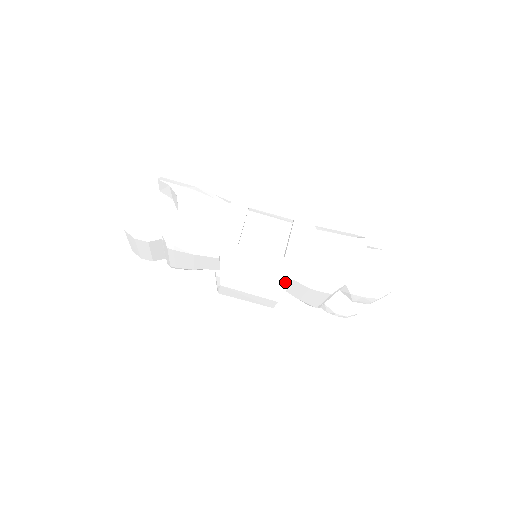
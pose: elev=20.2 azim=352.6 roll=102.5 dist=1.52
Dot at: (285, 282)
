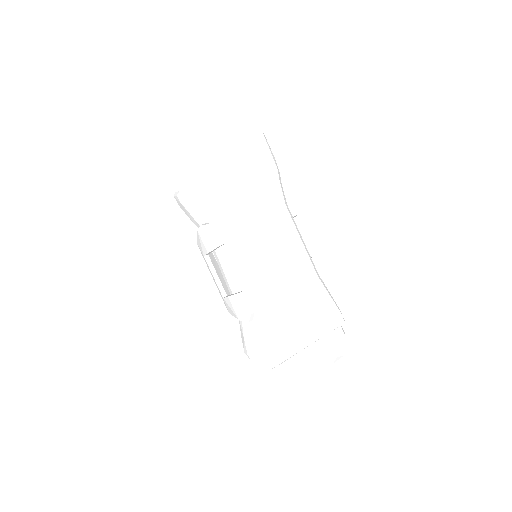
Dot at: occluded
